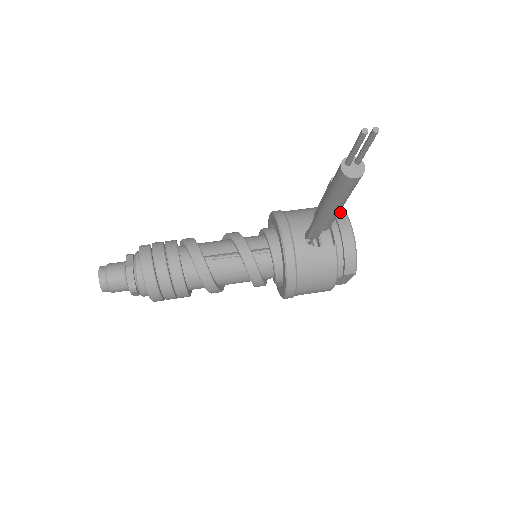
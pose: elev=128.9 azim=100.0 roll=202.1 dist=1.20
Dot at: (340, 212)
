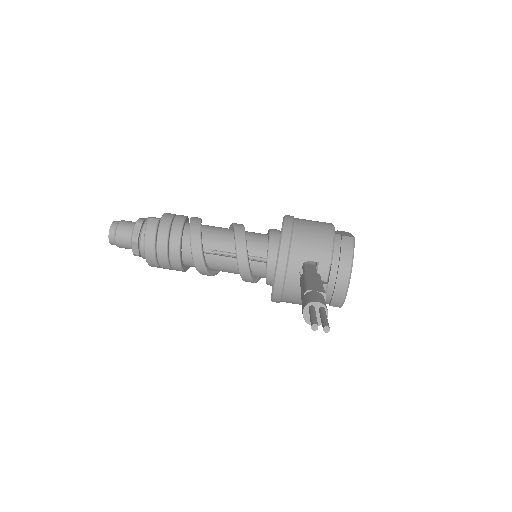
Dot at: (348, 249)
